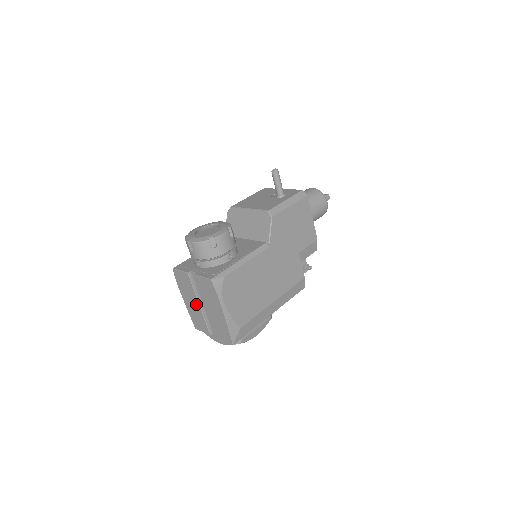
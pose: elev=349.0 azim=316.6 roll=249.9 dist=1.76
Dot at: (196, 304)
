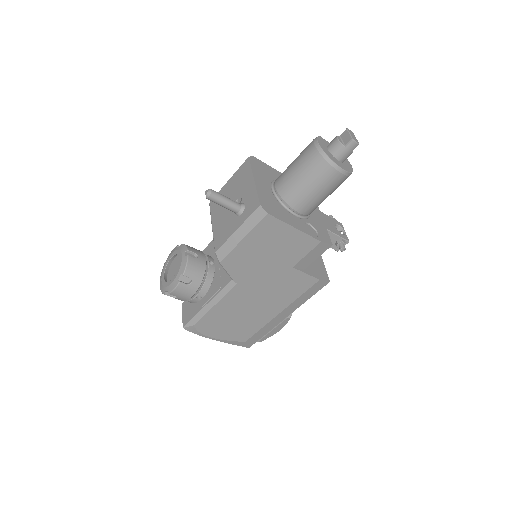
Dot at: occluded
